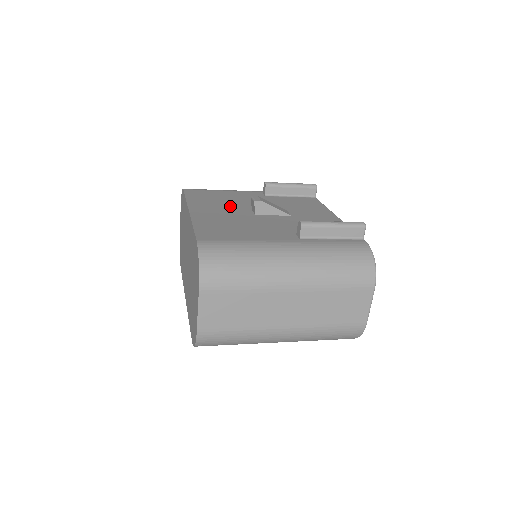
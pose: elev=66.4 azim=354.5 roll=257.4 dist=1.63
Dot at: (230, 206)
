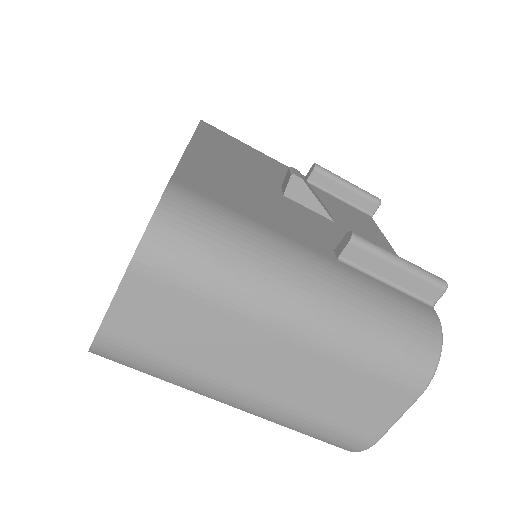
Dot at: (253, 167)
